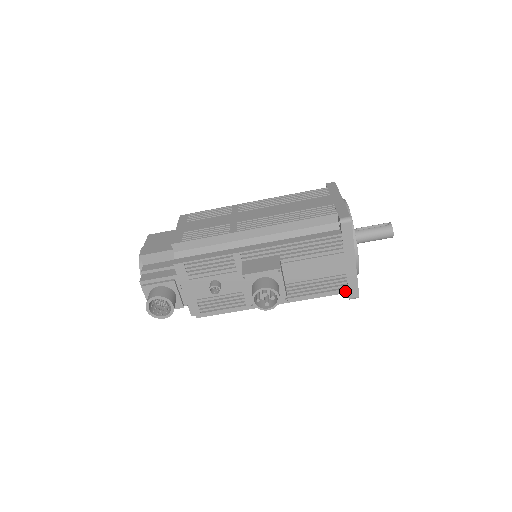
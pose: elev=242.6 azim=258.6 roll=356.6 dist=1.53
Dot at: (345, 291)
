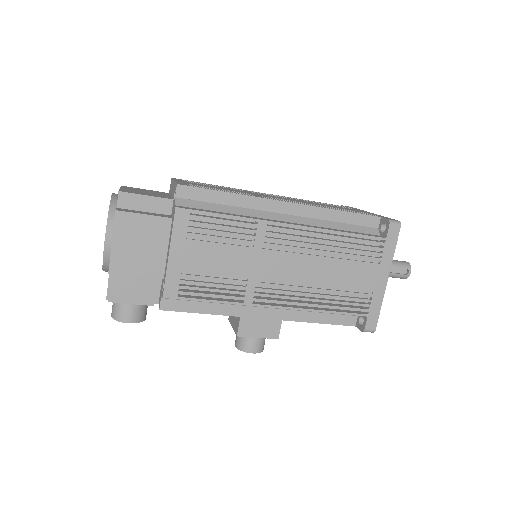
Dot at: occluded
